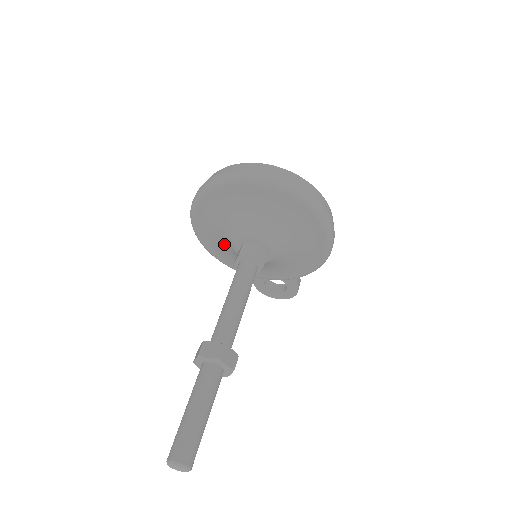
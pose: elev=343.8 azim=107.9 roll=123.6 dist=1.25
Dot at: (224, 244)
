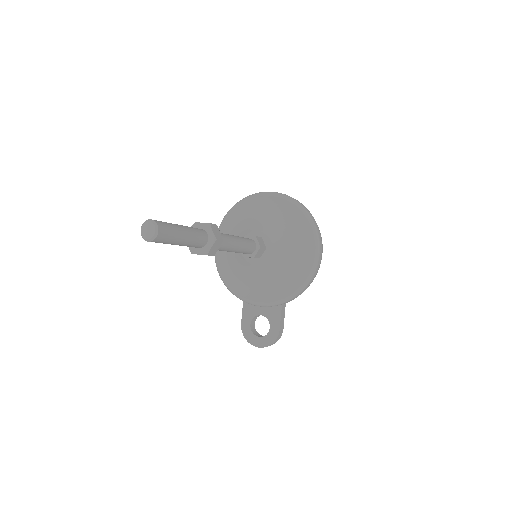
Dot at: occluded
